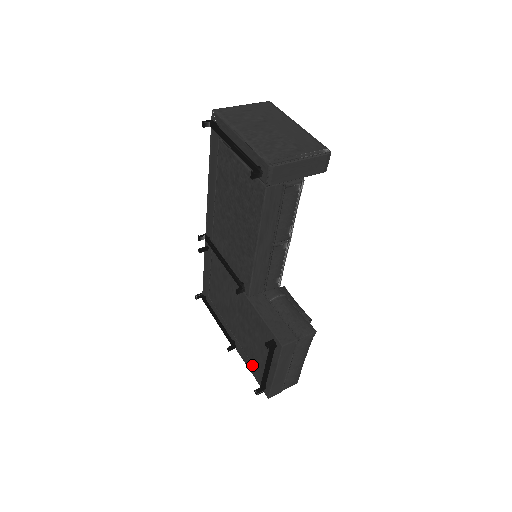
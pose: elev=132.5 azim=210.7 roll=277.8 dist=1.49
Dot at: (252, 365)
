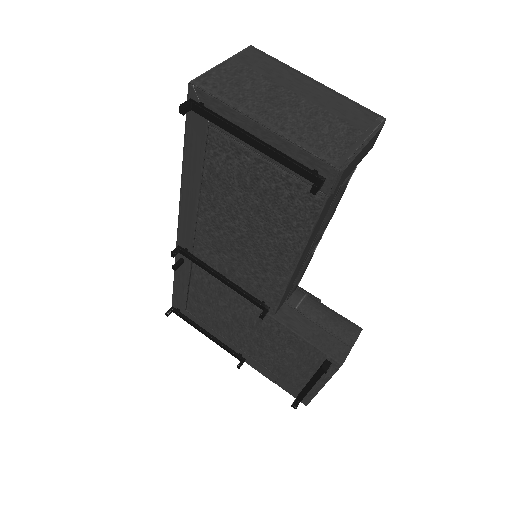
Dot at: (277, 377)
